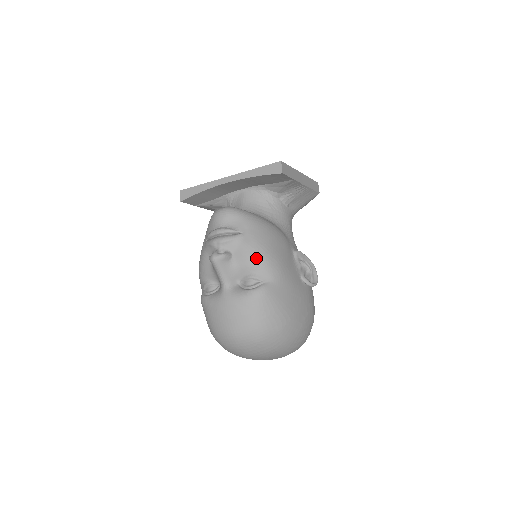
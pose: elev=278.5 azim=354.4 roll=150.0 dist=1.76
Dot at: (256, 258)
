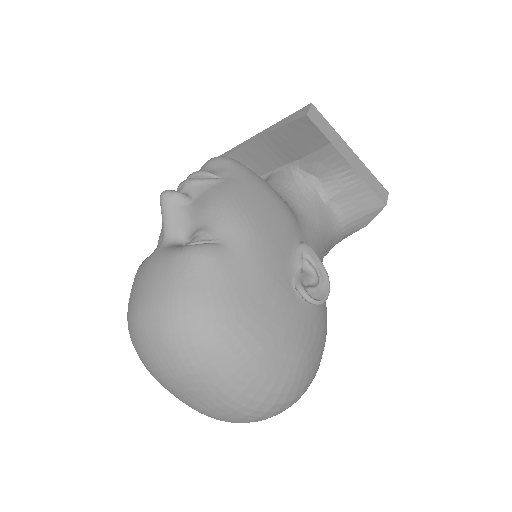
Dot at: (218, 206)
